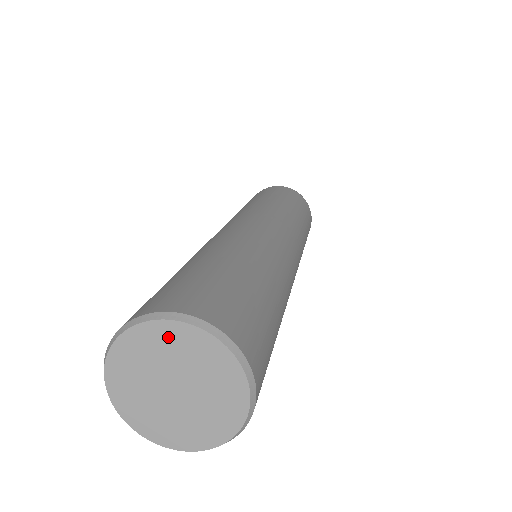
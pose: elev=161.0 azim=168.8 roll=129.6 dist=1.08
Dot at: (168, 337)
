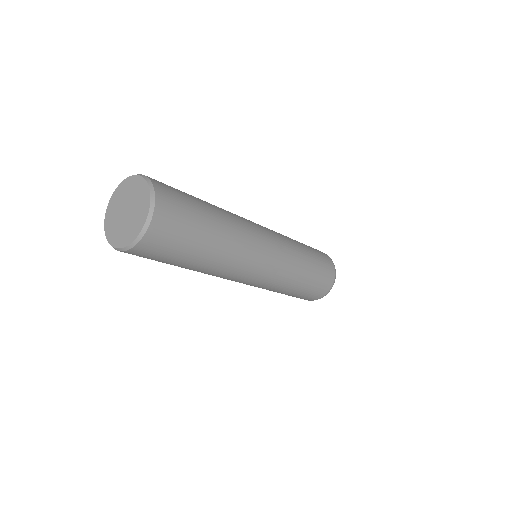
Dot at: (113, 204)
